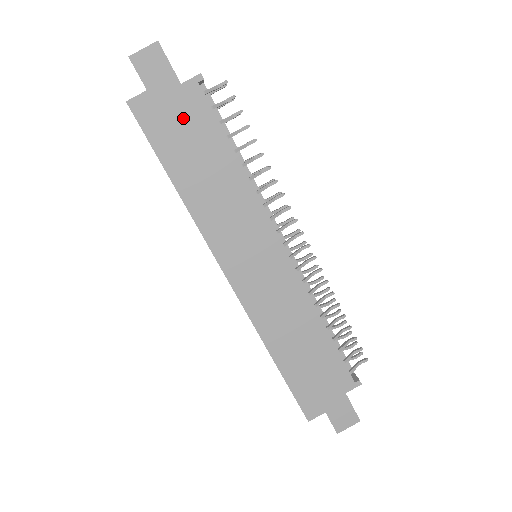
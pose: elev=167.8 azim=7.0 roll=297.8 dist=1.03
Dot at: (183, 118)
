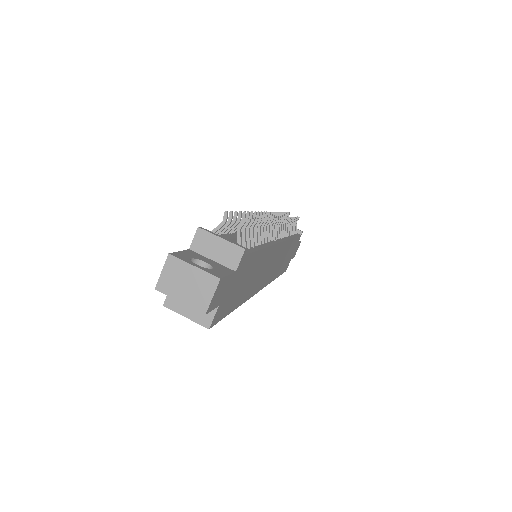
Dot at: (238, 281)
